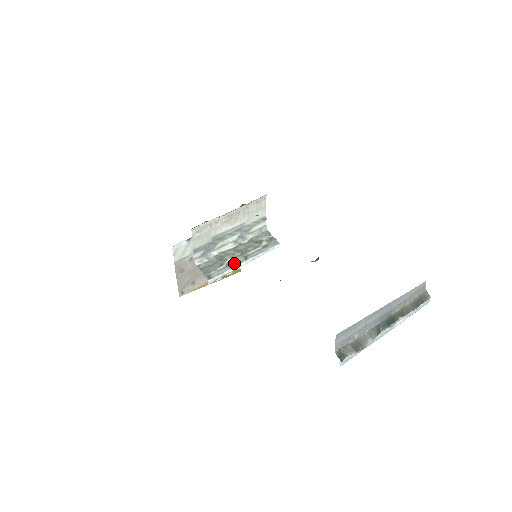
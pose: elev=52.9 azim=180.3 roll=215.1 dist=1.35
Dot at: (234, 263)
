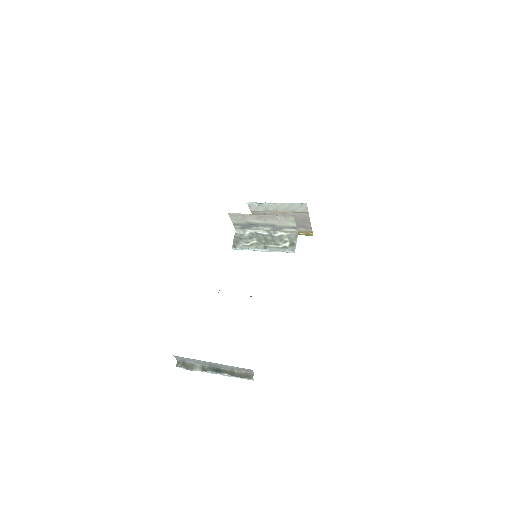
Dot at: (256, 246)
